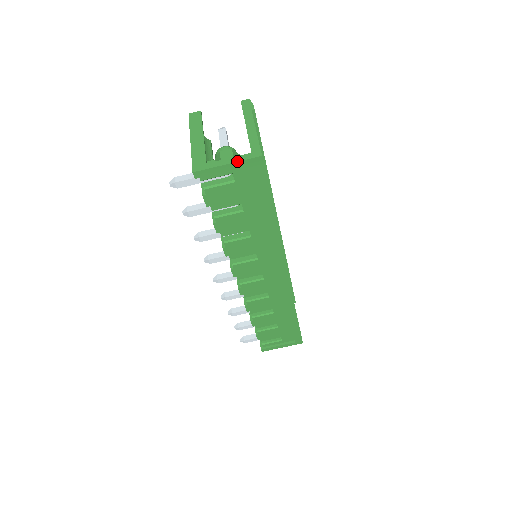
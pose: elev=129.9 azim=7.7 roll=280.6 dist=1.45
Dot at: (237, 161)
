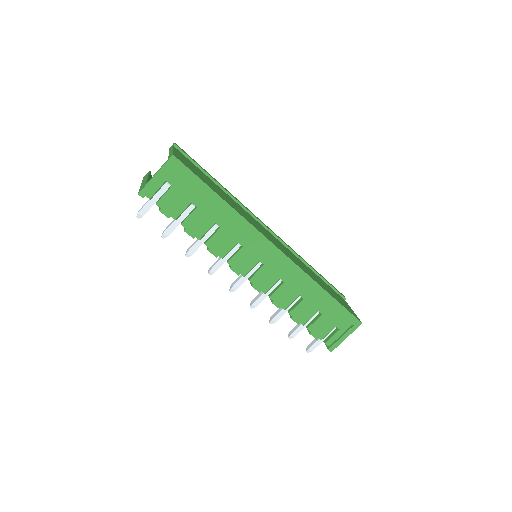
Dot at: (160, 168)
